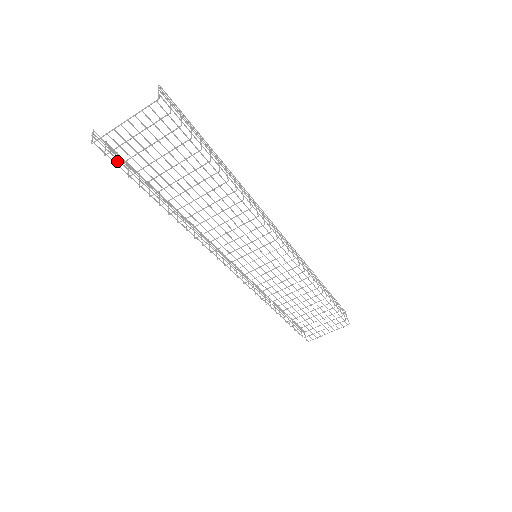
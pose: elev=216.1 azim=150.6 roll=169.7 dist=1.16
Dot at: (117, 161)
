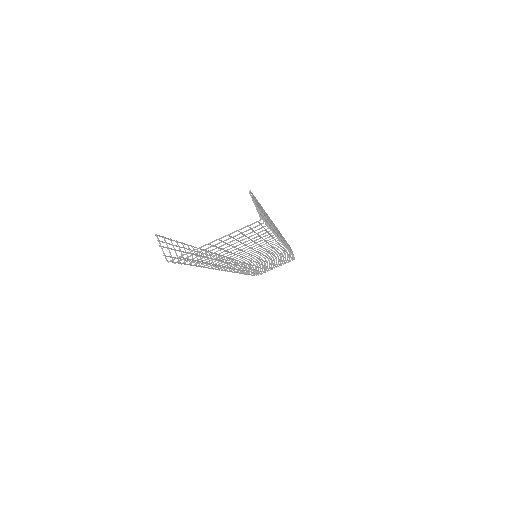
Dot at: occluded
